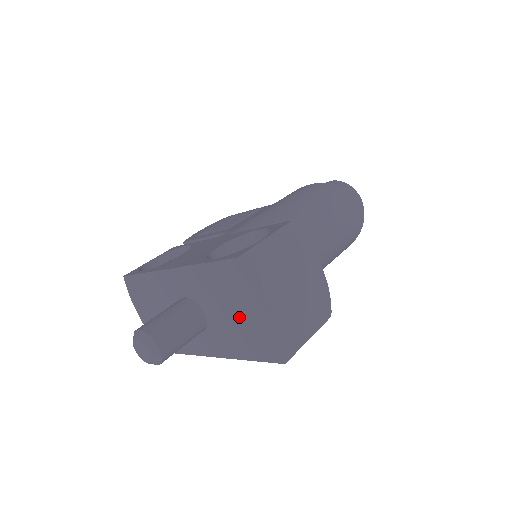
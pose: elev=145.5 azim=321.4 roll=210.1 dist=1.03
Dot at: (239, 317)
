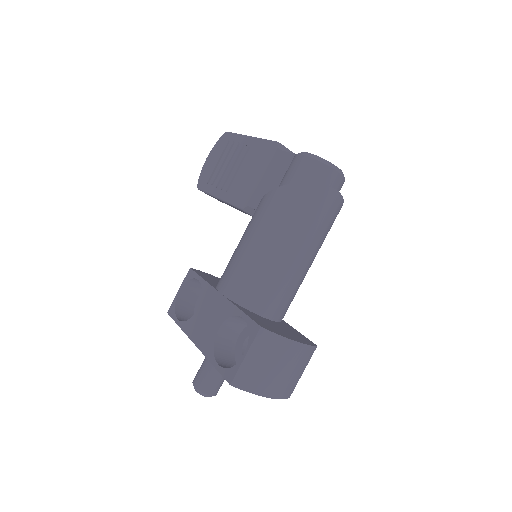
Dot at: occluded
